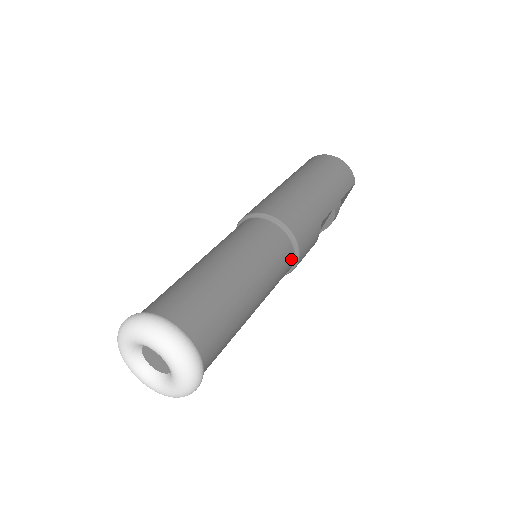
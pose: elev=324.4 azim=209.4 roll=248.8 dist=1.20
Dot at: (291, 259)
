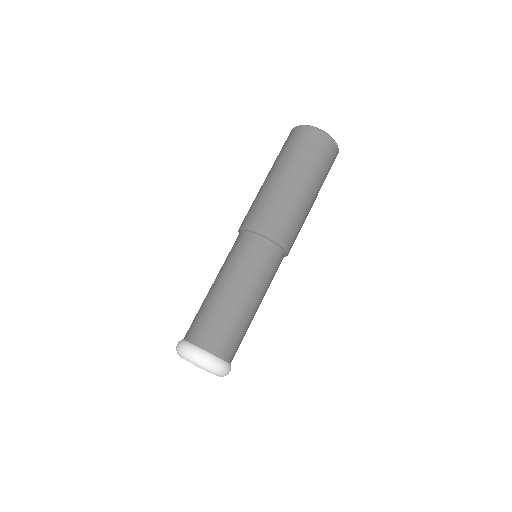
Dot at: occluded
